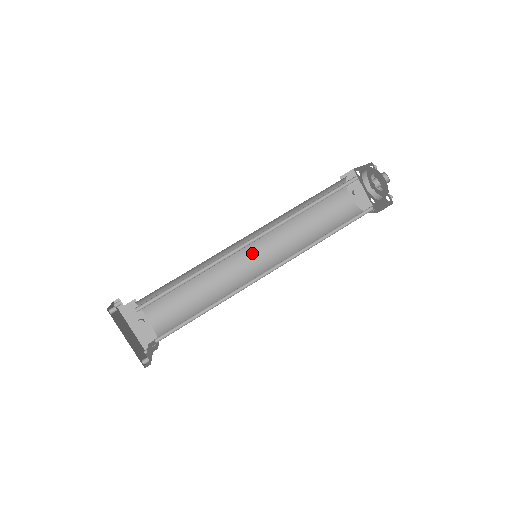
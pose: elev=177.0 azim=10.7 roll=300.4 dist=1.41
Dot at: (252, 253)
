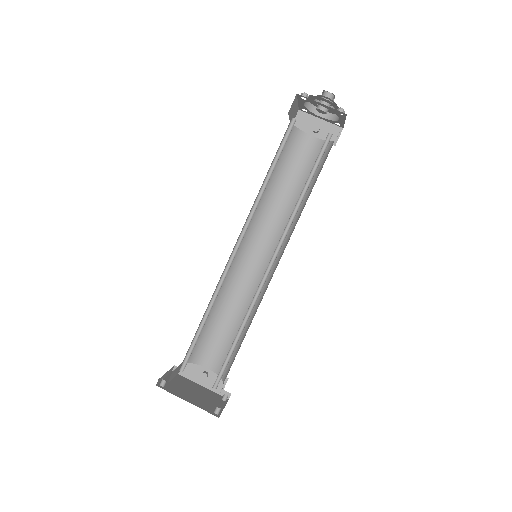
Dot at: (258, 254)
